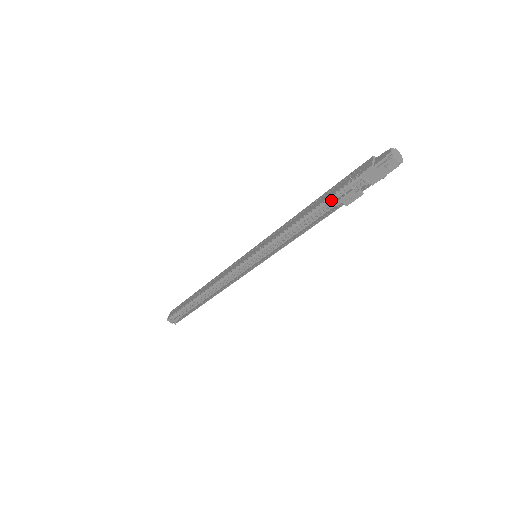
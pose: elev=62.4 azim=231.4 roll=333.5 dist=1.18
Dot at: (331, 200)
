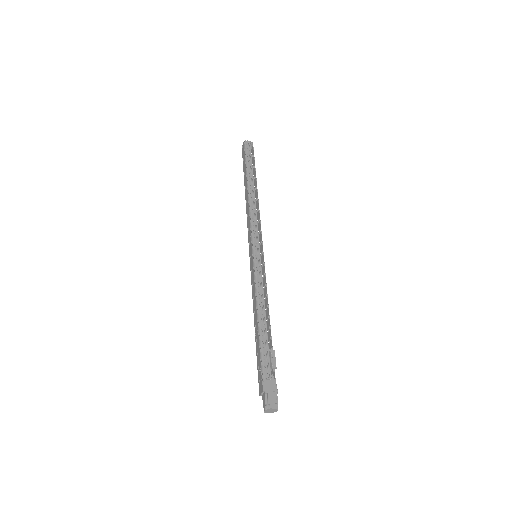
Dot at: occluded
